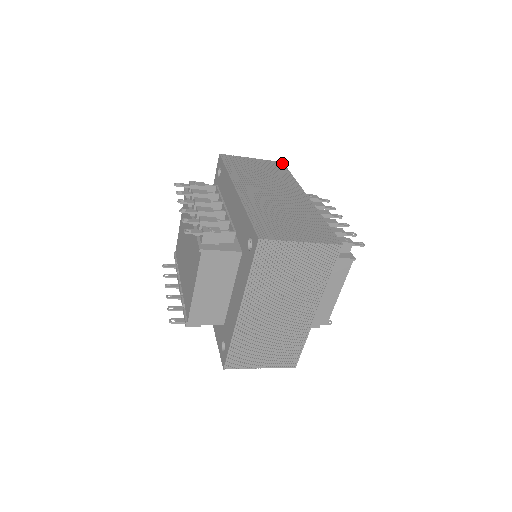
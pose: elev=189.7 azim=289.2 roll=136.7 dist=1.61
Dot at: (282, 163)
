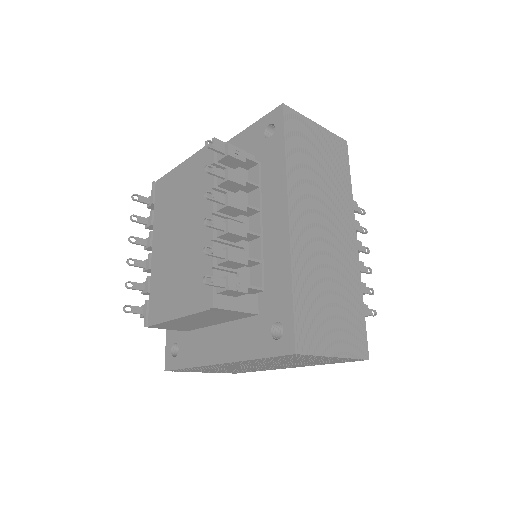
Dot at: (346, 144)
